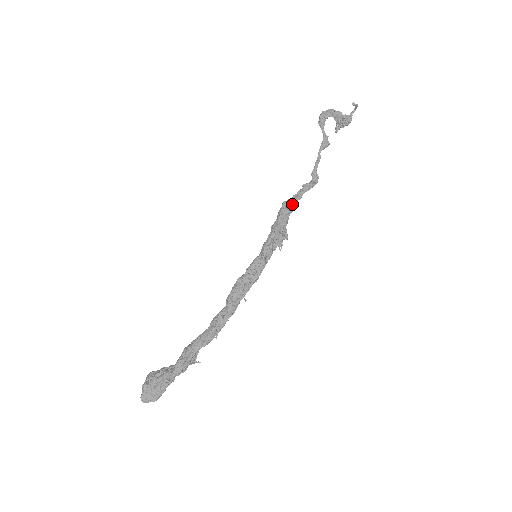
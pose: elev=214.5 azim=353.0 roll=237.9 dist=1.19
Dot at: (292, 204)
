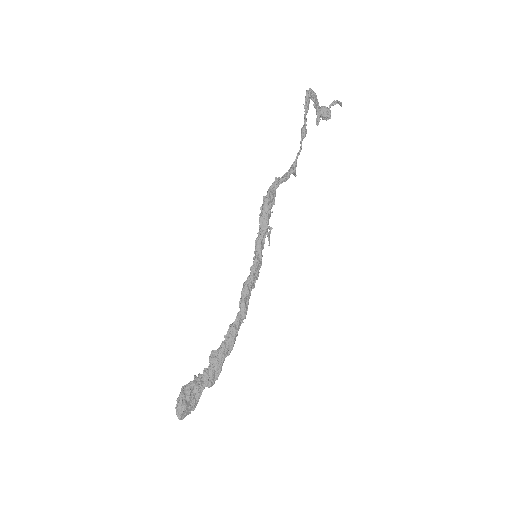
Dot at: (274, 194)
